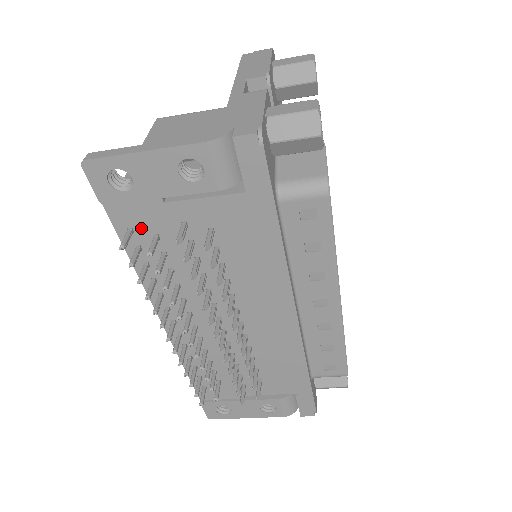
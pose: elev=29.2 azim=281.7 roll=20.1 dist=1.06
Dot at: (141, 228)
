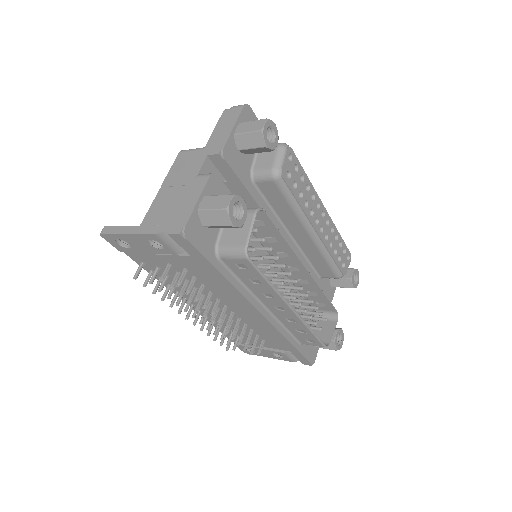
Dot at: (148, 263)
